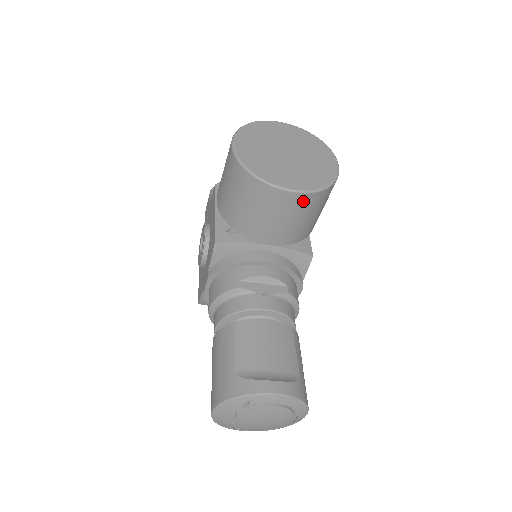
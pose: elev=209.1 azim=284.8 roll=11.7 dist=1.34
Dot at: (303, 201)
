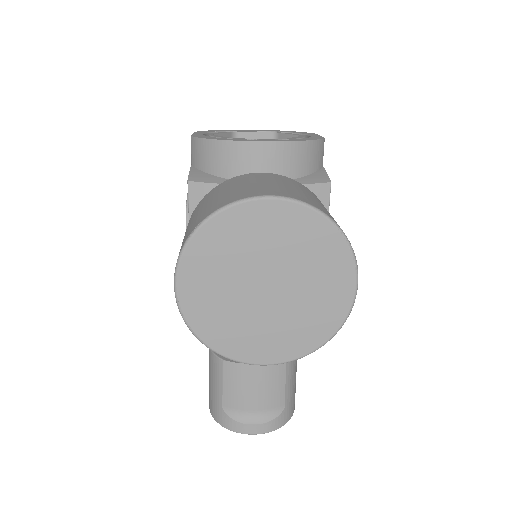
Dot at: occluded
